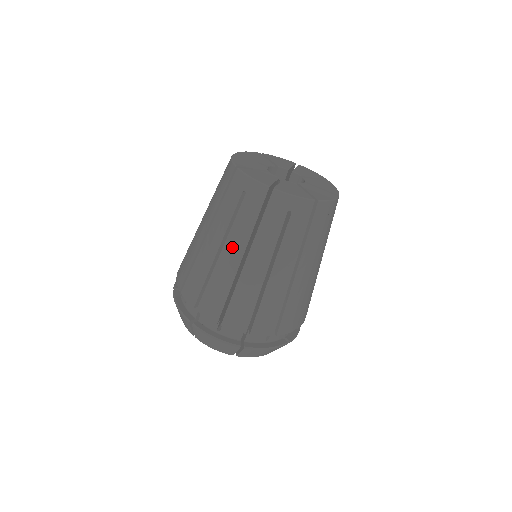
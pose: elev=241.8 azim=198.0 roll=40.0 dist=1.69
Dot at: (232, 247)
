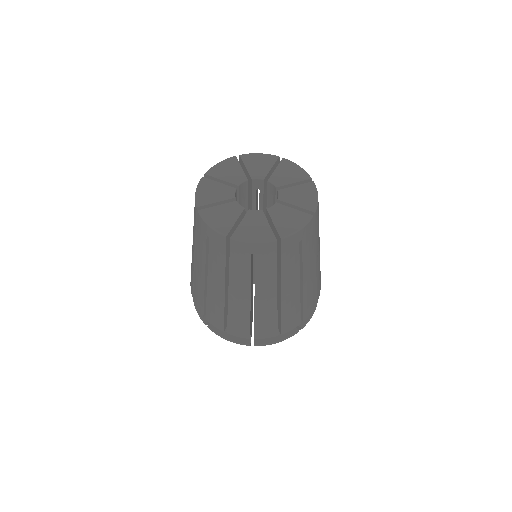
Dot at: (264, 292)
